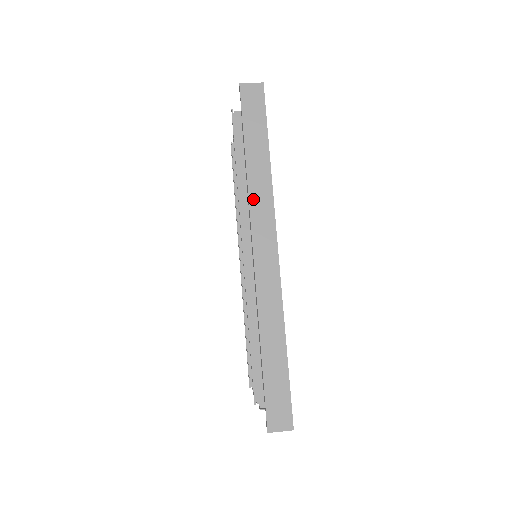
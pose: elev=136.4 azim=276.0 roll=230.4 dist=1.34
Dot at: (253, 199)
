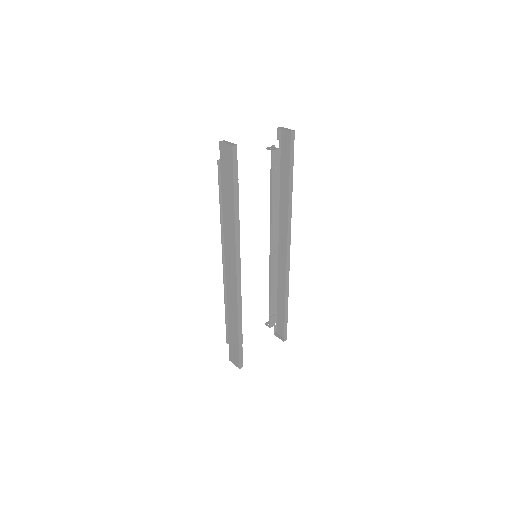
Dot at: (225, 234)
